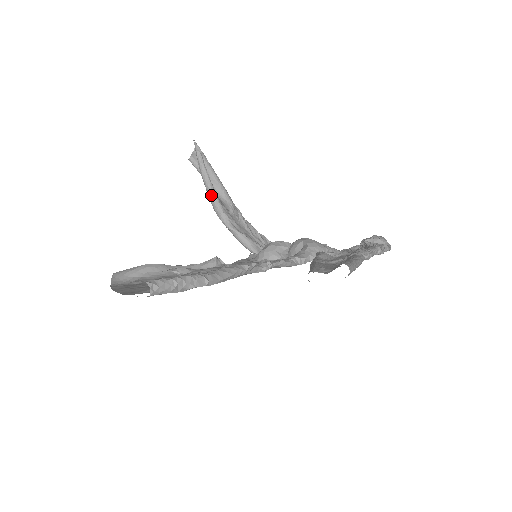
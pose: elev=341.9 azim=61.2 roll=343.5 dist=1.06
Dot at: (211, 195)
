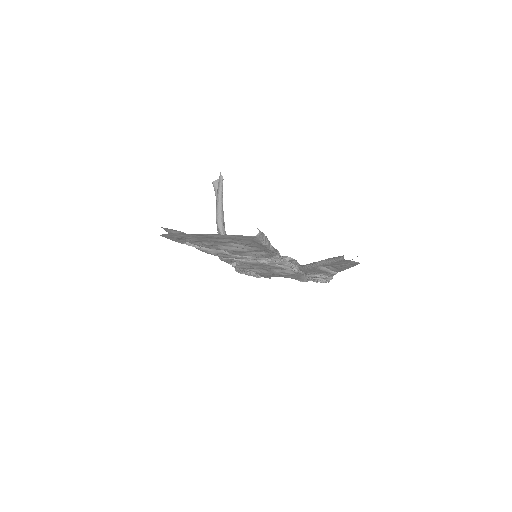
Dot at: (220, 211)
